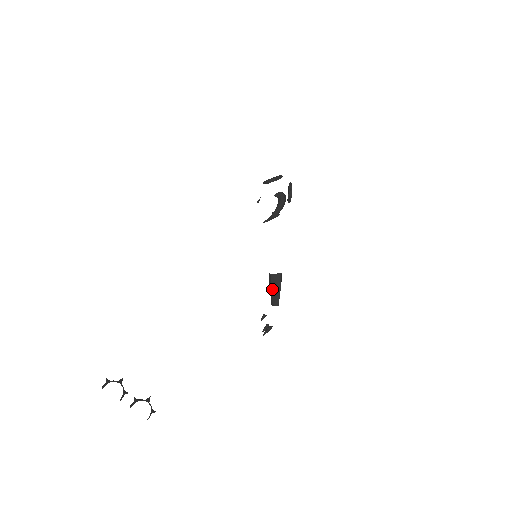
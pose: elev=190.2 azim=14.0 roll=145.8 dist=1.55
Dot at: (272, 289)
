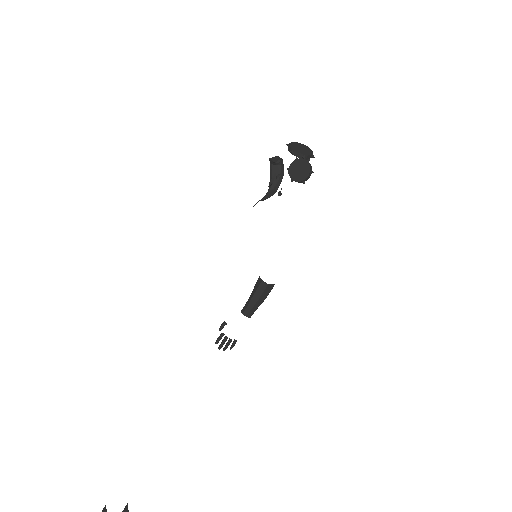
Dot at: (259, 300)
